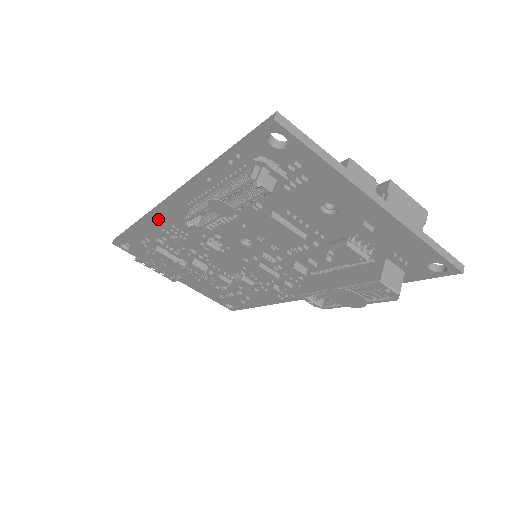
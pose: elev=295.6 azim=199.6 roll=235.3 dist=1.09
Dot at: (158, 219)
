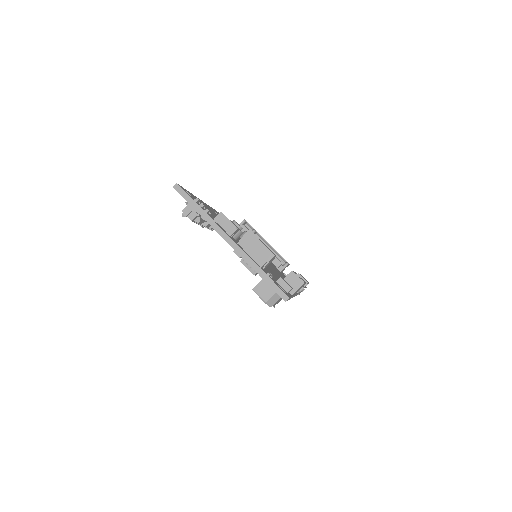
Dot at: occluded
